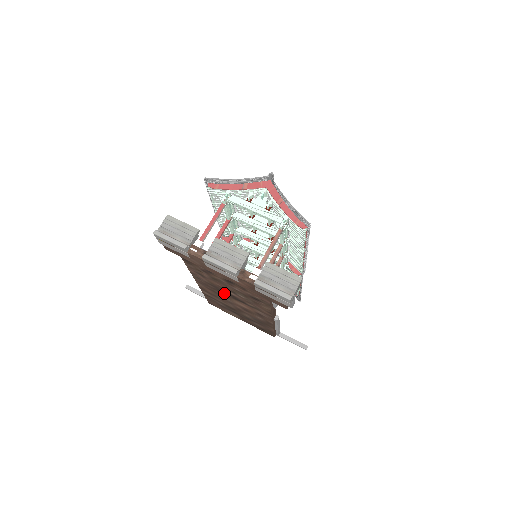
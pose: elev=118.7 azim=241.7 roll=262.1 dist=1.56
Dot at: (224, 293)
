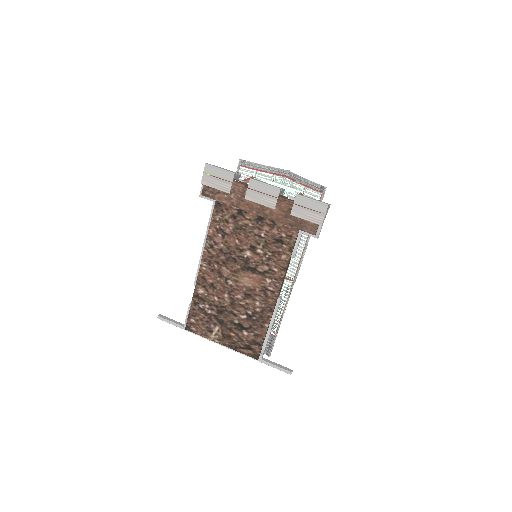
Dot at: (234, 264)
